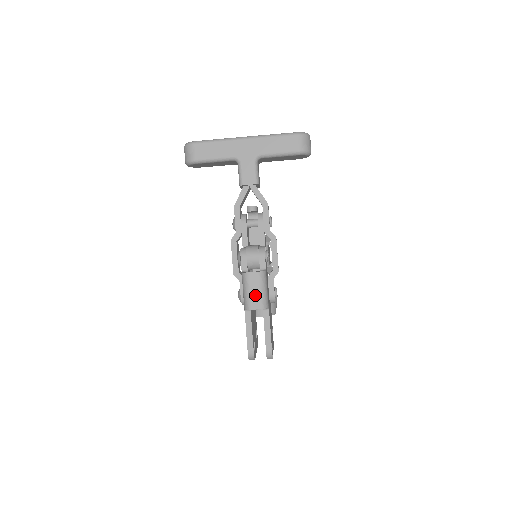
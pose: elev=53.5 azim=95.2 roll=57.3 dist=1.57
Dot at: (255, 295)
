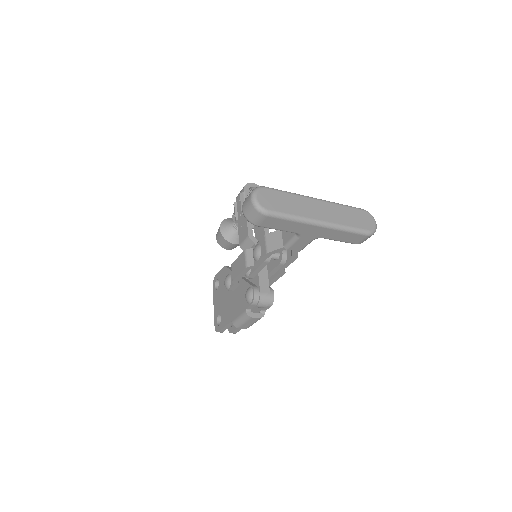
Dot at: (247, 325)
